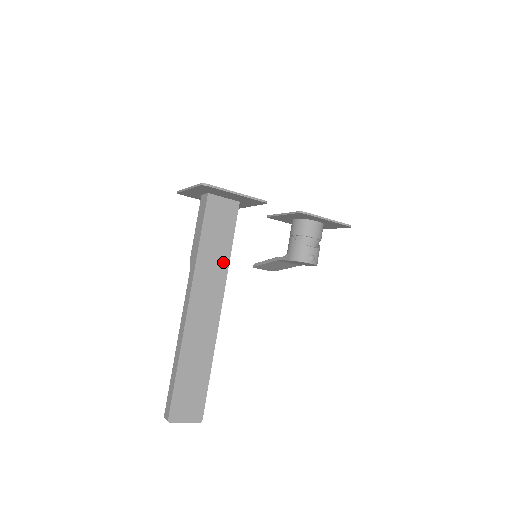
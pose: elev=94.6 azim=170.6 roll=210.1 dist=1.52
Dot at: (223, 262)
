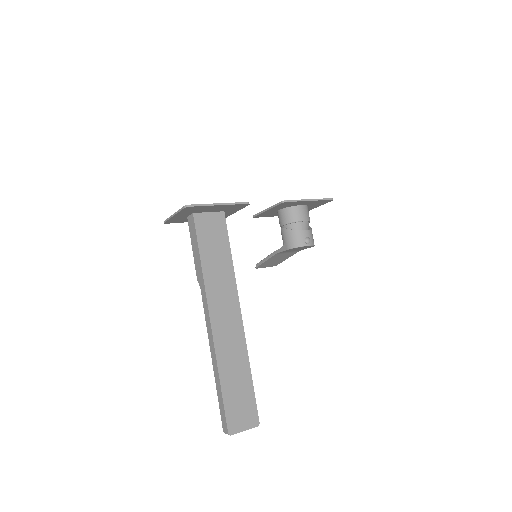
Dot at: (228, 271)
